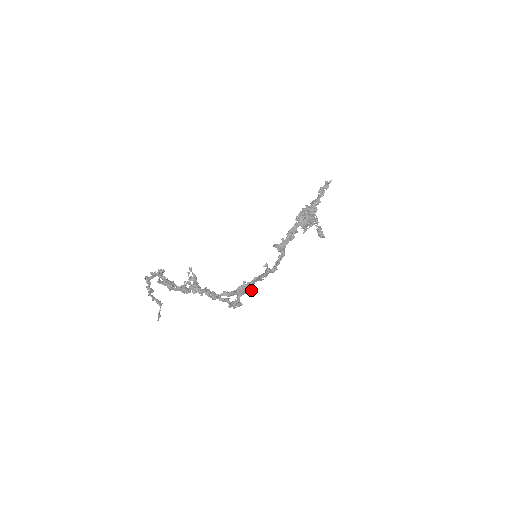
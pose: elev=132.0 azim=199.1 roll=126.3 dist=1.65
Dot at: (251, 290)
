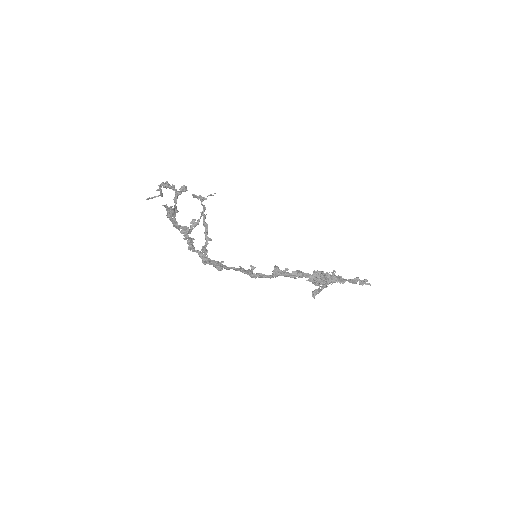
Dot at: (221, 269)
